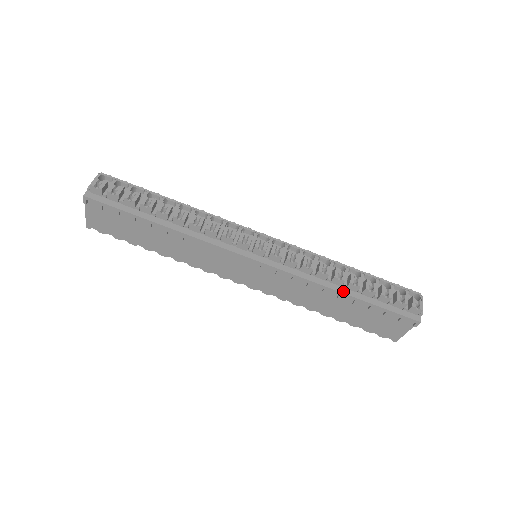
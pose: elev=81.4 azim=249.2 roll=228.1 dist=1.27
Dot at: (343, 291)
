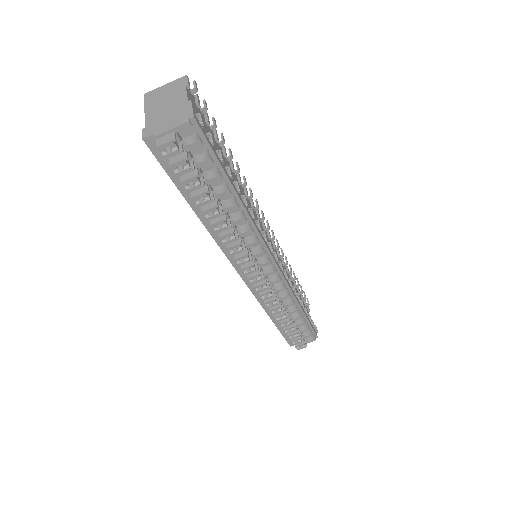
Dot at: (272, 317)
